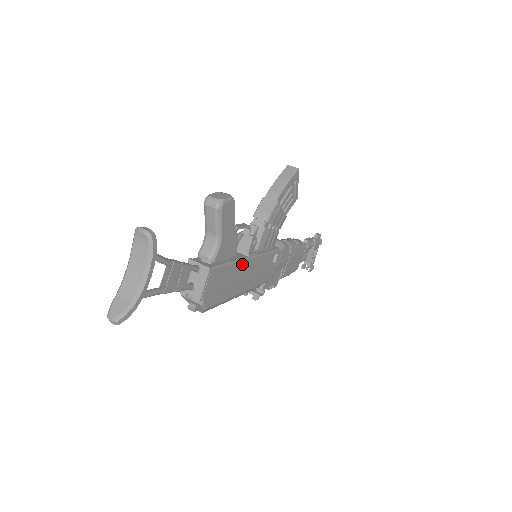
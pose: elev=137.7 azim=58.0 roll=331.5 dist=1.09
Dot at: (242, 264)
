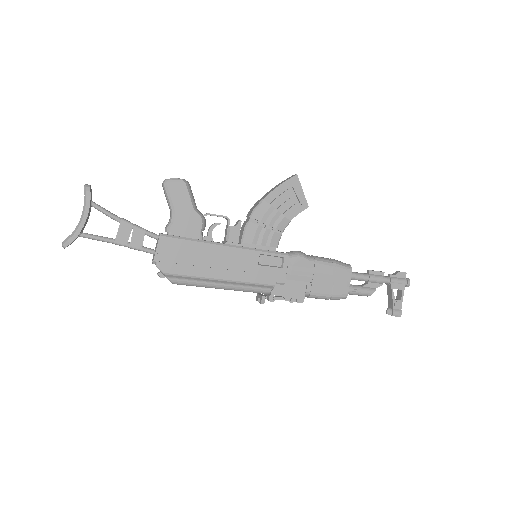
Dot at: (214, 247)
